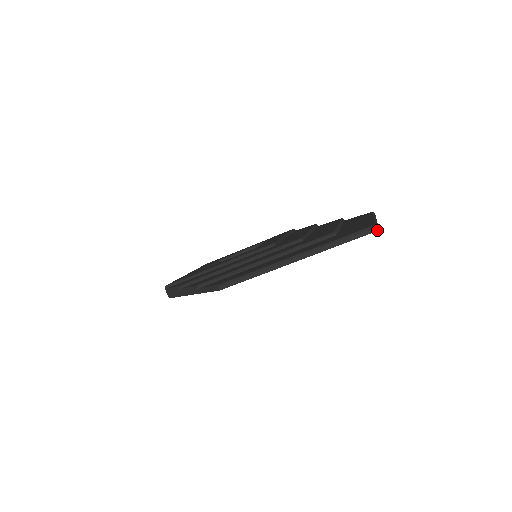
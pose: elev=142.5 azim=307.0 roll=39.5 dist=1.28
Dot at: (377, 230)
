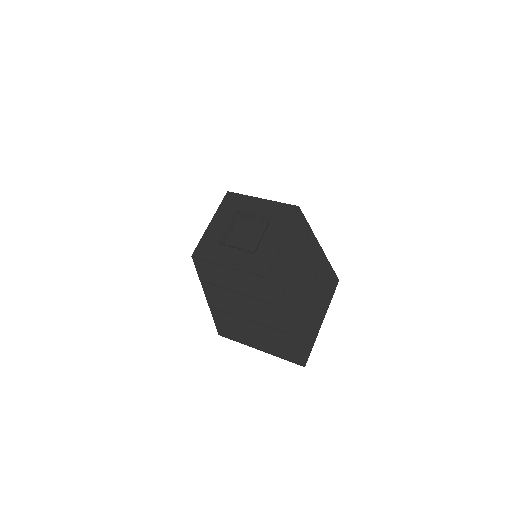
Dot at: occluded
